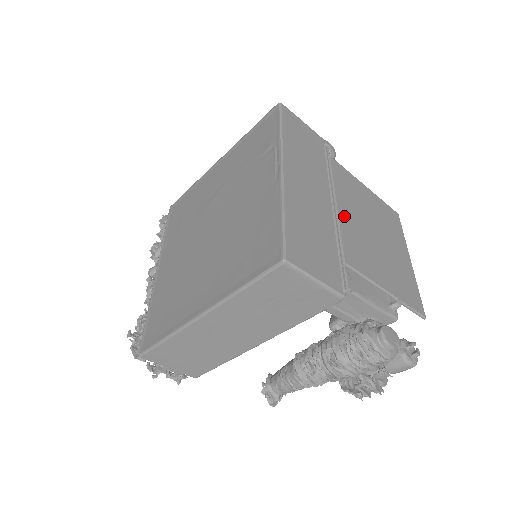
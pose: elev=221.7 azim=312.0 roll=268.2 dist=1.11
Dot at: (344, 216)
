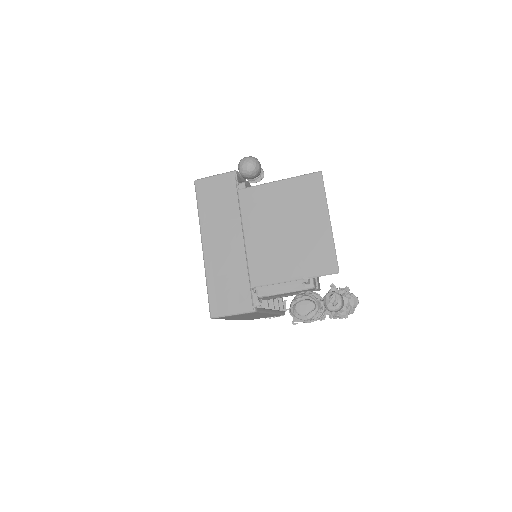
Dot at: (251, 244)
